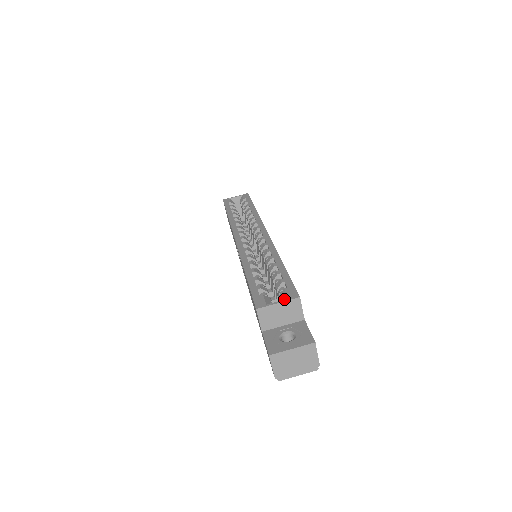
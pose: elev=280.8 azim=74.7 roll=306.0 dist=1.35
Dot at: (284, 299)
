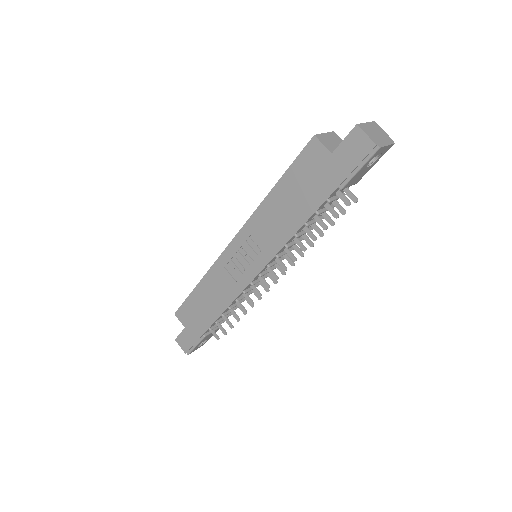
Dot at: occluded
